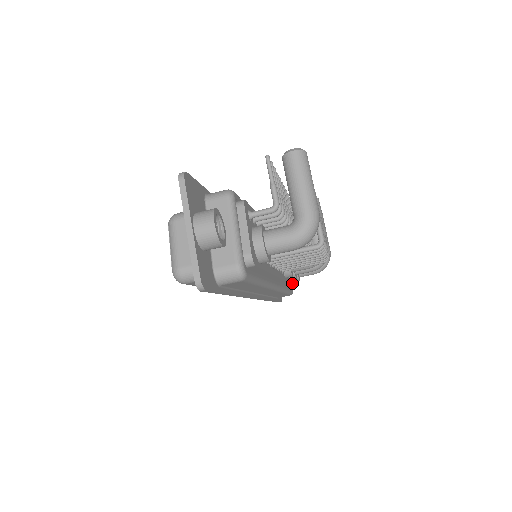
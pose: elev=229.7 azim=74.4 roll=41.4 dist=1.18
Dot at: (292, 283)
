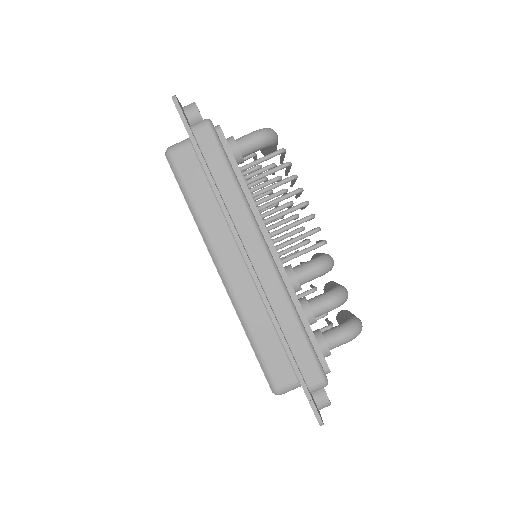
Dot at: (312, 332)
